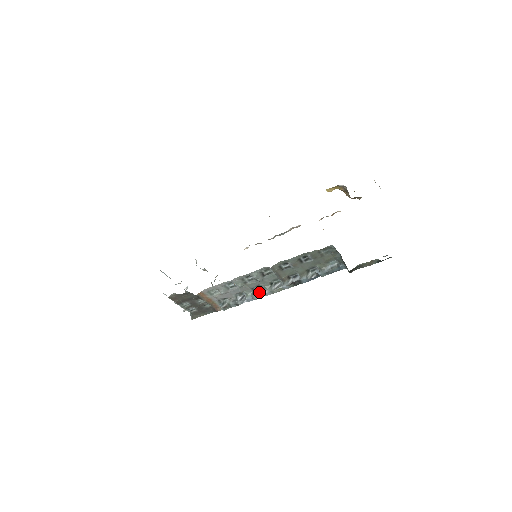
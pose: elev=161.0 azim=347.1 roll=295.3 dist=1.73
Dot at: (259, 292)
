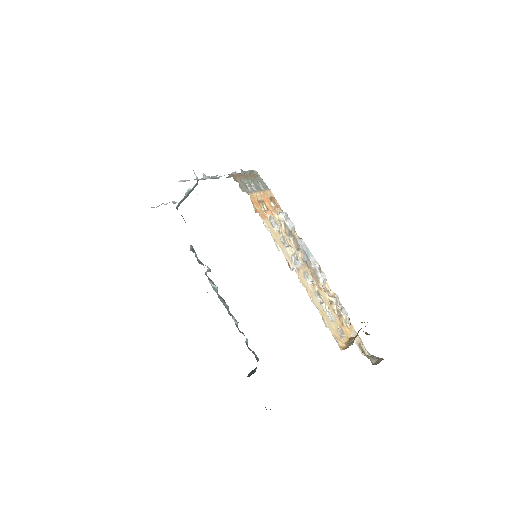
Dot at: (213, 286)
